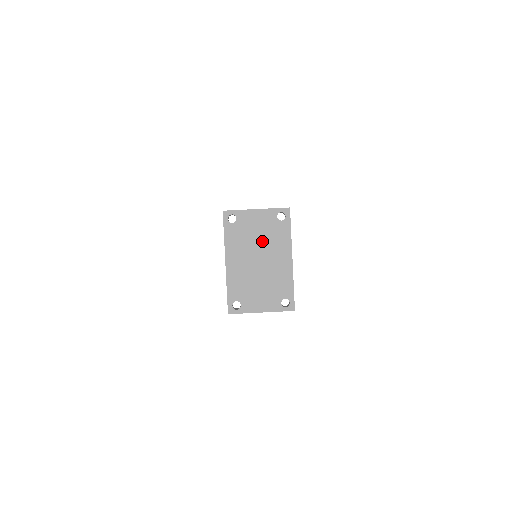
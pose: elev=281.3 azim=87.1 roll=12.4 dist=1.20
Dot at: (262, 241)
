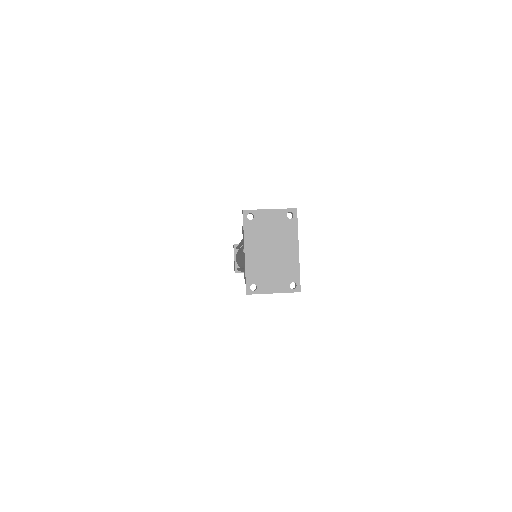
Dot at: (274, 235)
